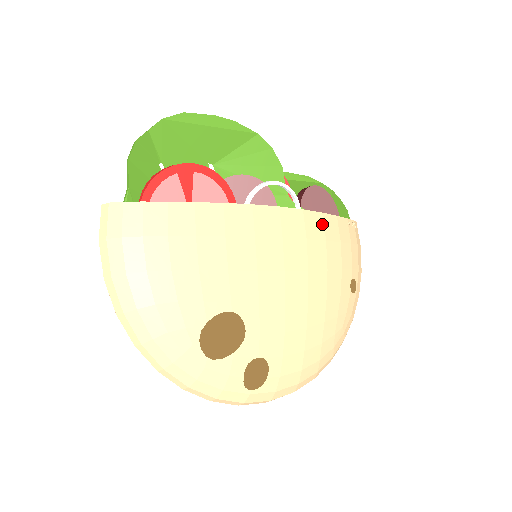
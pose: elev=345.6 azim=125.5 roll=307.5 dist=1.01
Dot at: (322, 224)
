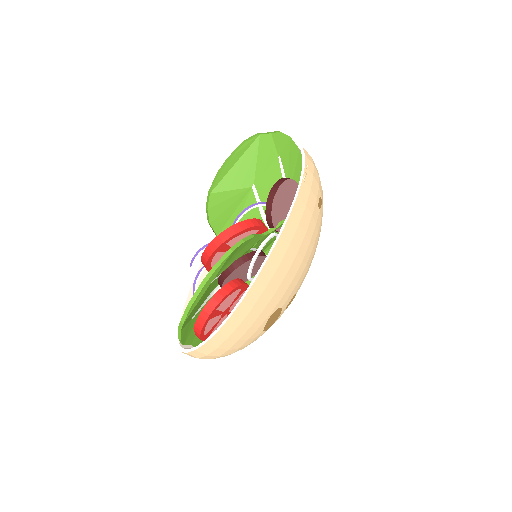
Dot at: (293, 221)
